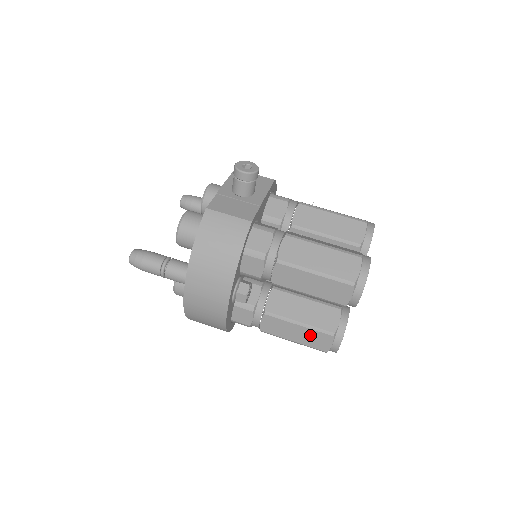
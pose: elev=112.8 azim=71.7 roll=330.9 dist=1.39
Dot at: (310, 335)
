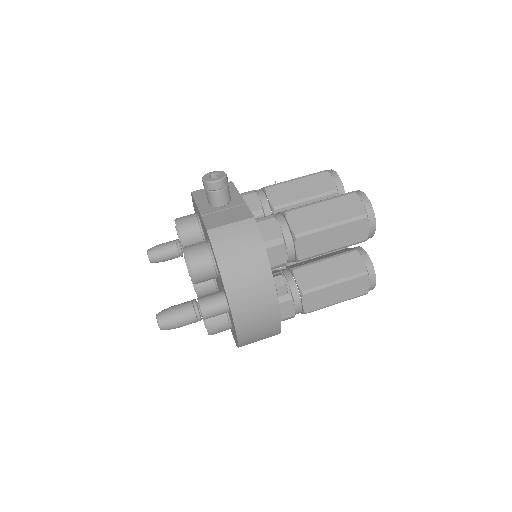
Dot at: (349, 287)
